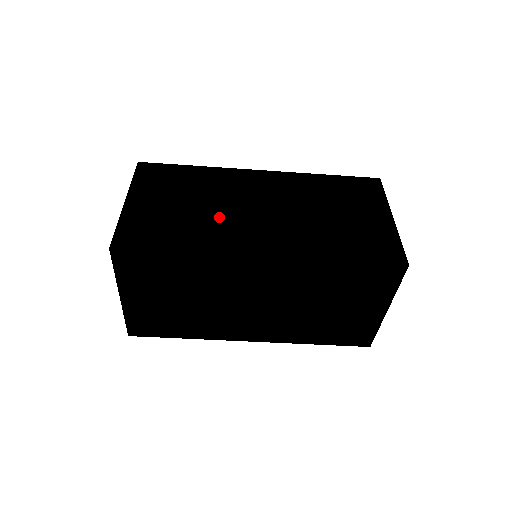
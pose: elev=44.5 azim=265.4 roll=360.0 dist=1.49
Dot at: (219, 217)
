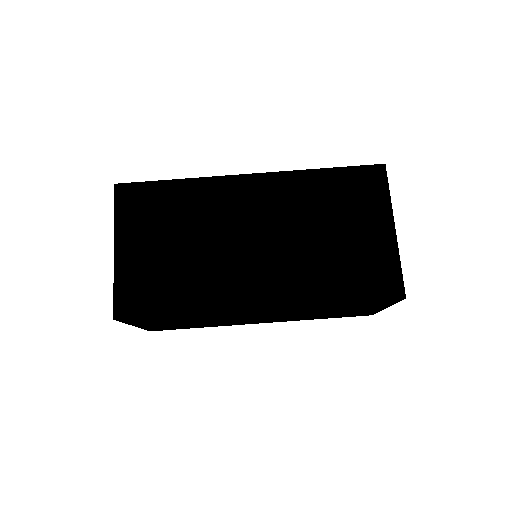
Dot at: occluded
